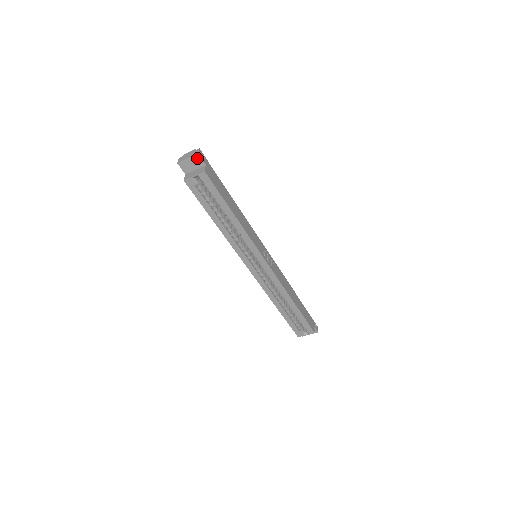
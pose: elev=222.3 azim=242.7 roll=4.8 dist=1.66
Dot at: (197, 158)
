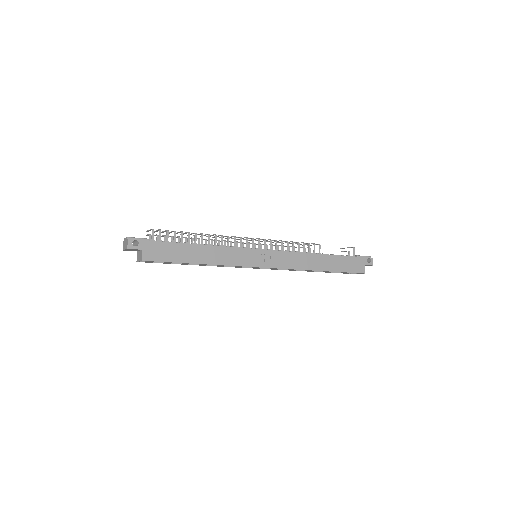
Dot at: (131, 249)
